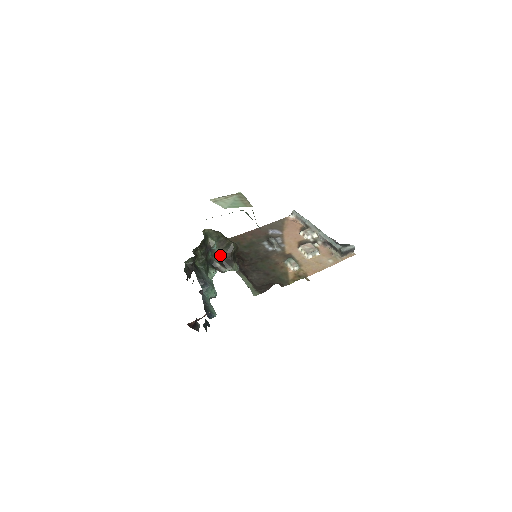
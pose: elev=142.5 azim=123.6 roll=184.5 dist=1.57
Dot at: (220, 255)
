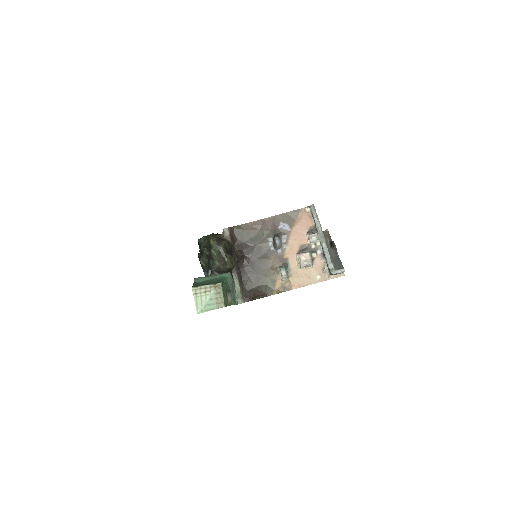
Dot at: (218, 267)
